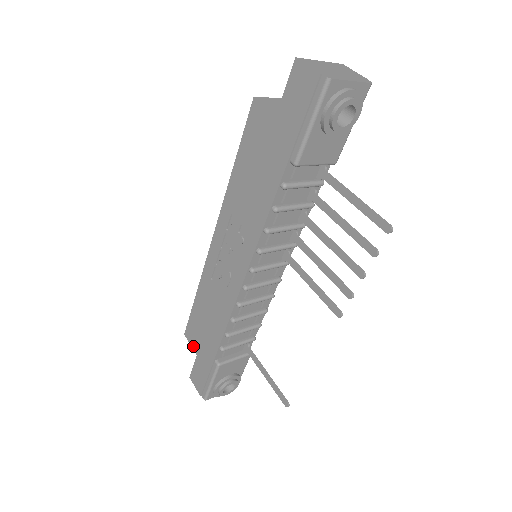
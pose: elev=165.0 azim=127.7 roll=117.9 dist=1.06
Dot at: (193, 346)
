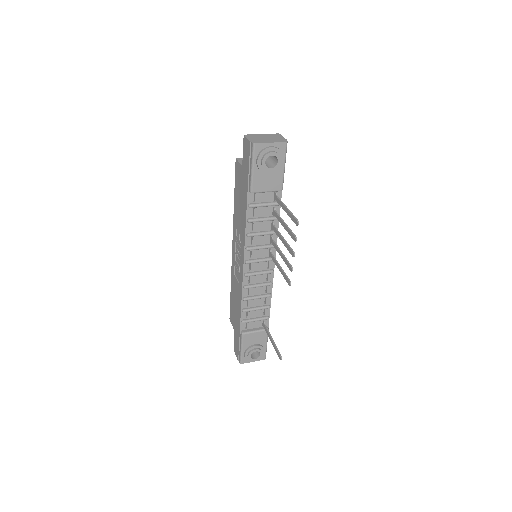
Dot at: (233, 325)
